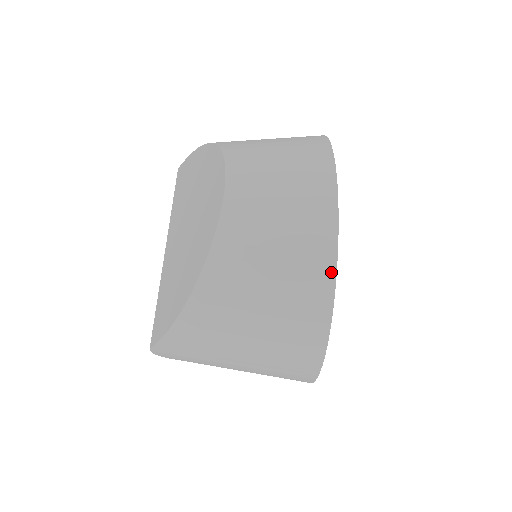
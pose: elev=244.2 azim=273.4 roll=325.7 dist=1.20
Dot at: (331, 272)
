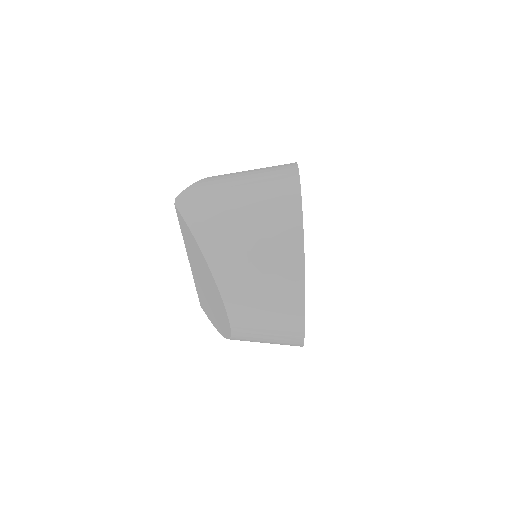
Dot at: occluded
